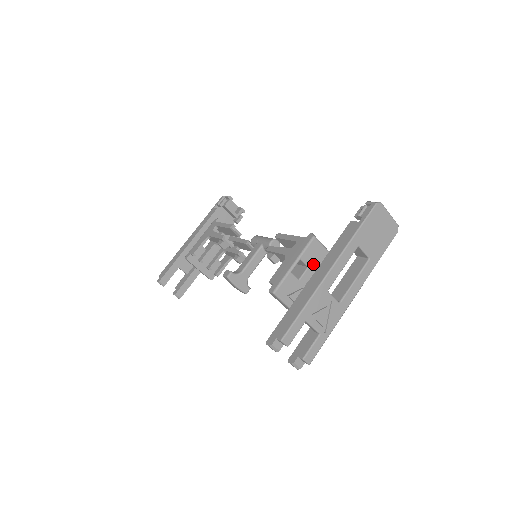
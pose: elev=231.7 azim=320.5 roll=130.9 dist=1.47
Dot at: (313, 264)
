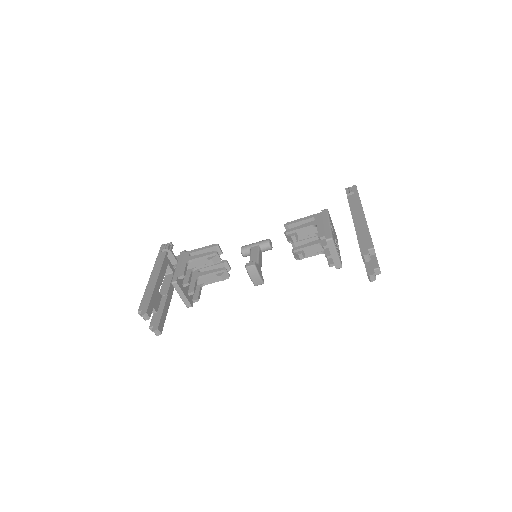
Dot at: occluded
